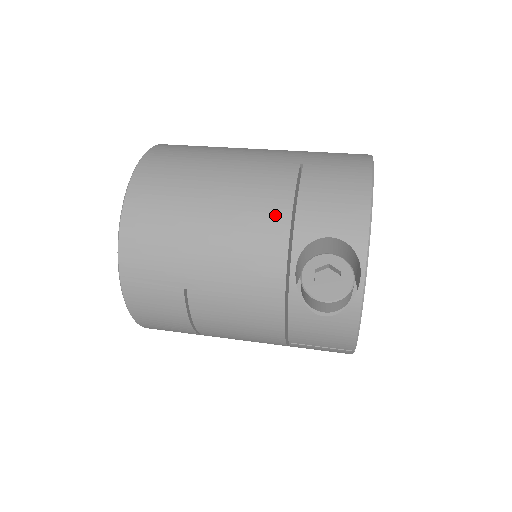
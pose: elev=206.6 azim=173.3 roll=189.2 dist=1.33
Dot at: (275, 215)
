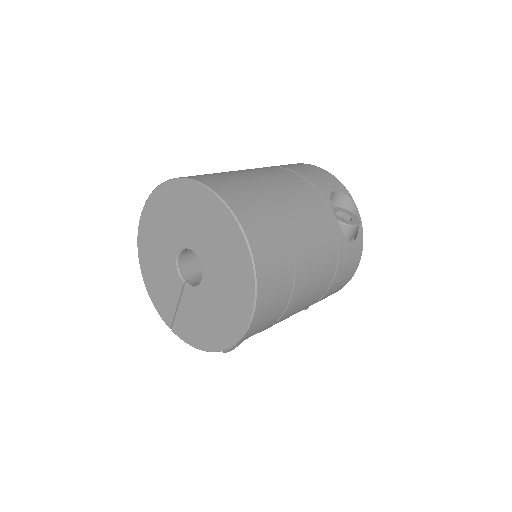
Dot at: (306, 187)
